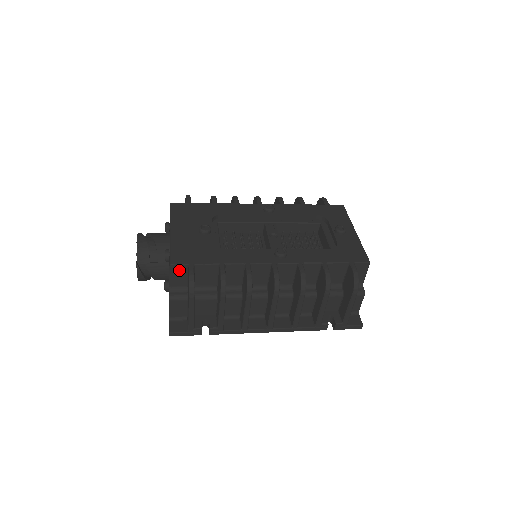
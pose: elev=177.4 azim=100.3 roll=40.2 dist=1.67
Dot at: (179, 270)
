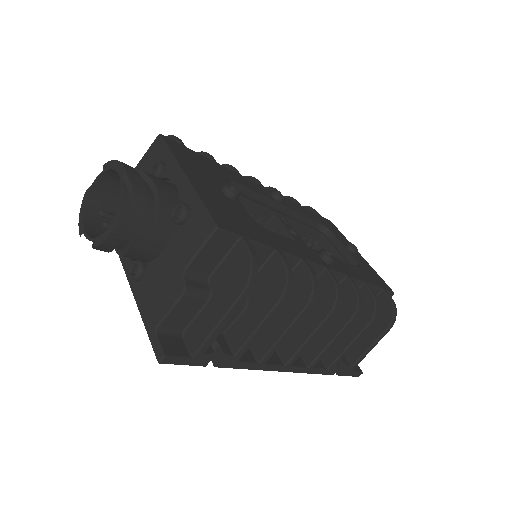
Dot at: (221, 242)
